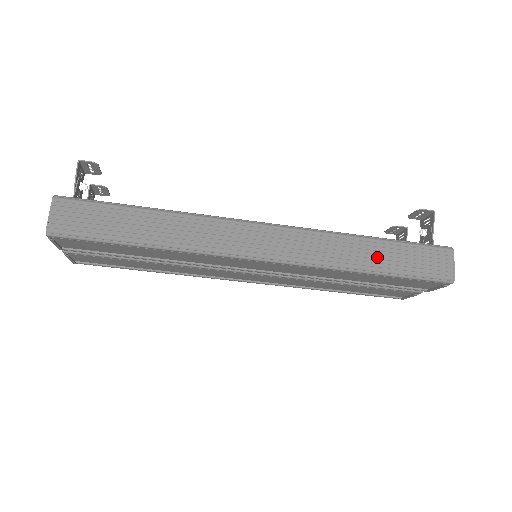
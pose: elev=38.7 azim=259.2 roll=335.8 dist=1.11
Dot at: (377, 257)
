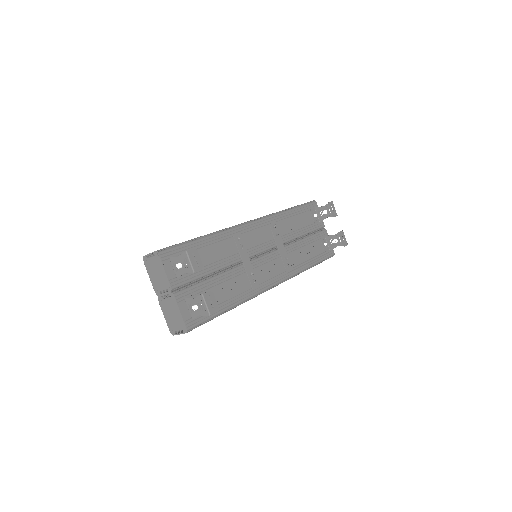
Dot at: occluded
